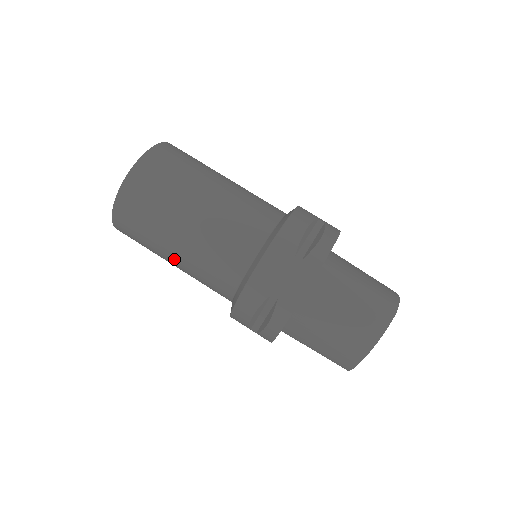
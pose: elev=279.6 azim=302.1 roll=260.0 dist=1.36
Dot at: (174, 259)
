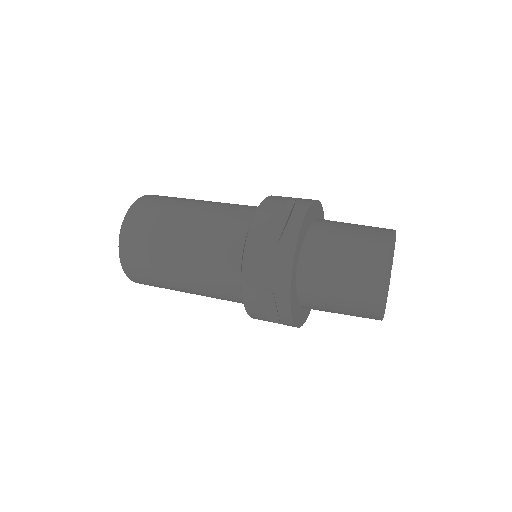
Dot at: (187, 221)
